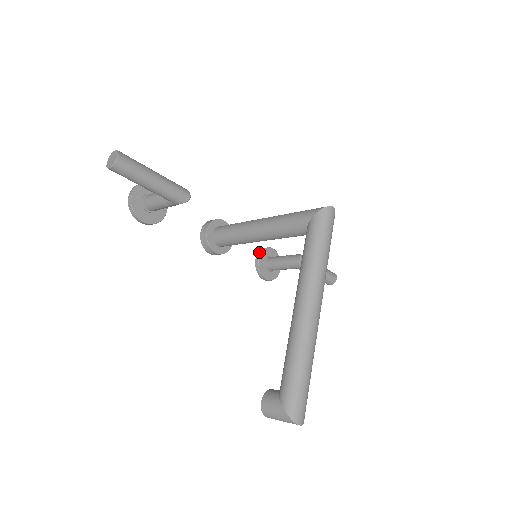
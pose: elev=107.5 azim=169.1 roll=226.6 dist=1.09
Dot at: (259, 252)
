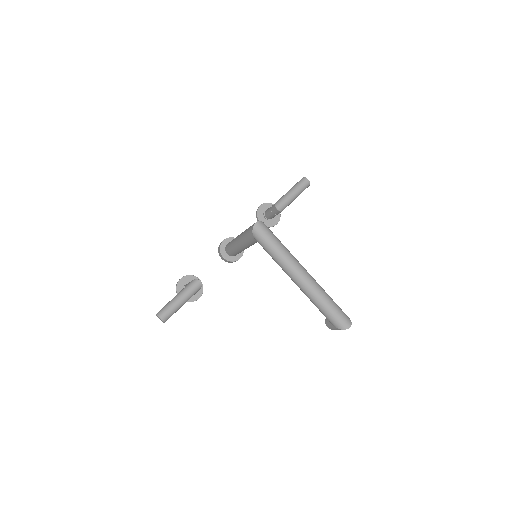
Dot at: (257, 219)
